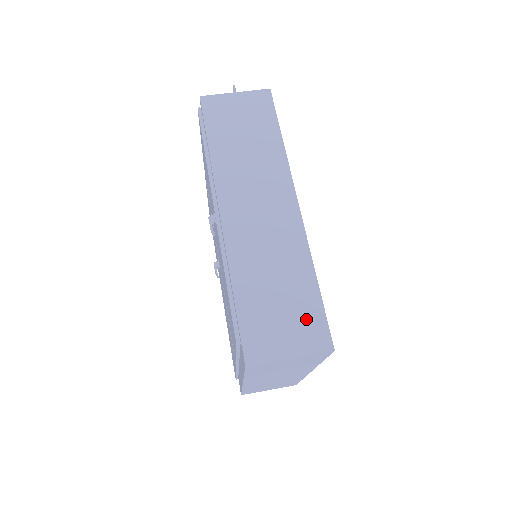
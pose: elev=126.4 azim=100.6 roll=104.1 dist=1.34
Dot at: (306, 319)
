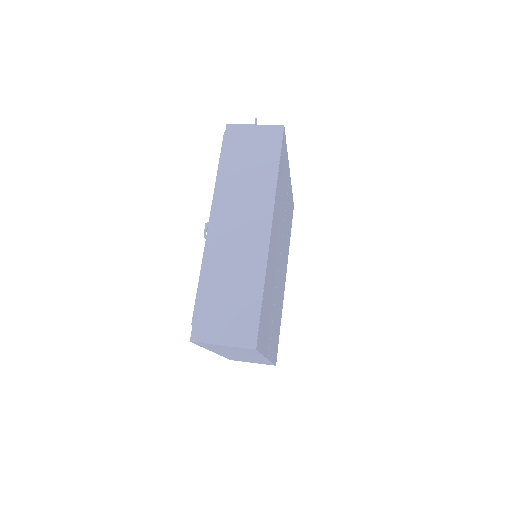
Dot at: (244, 320)
